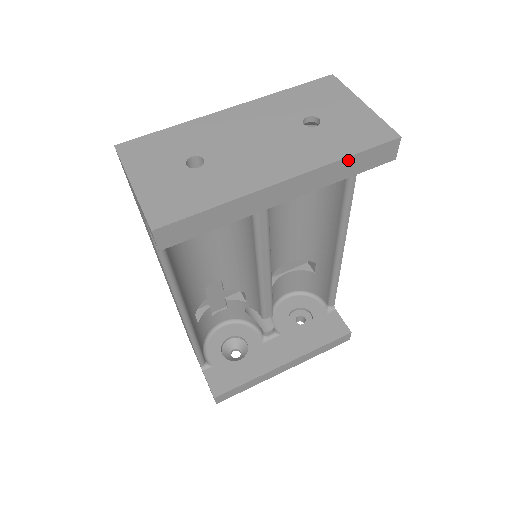
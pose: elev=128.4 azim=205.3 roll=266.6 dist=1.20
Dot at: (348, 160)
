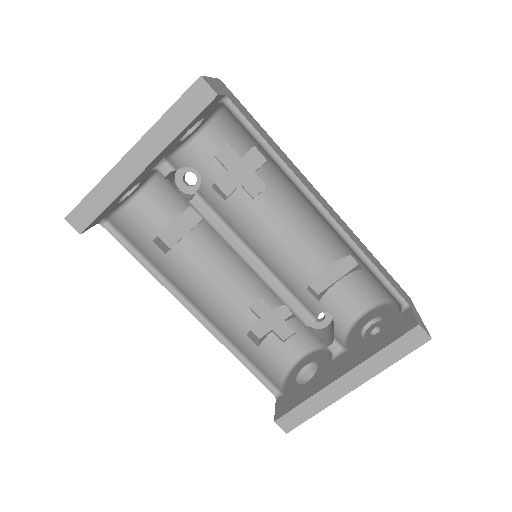
Dot at: (168, 116)
